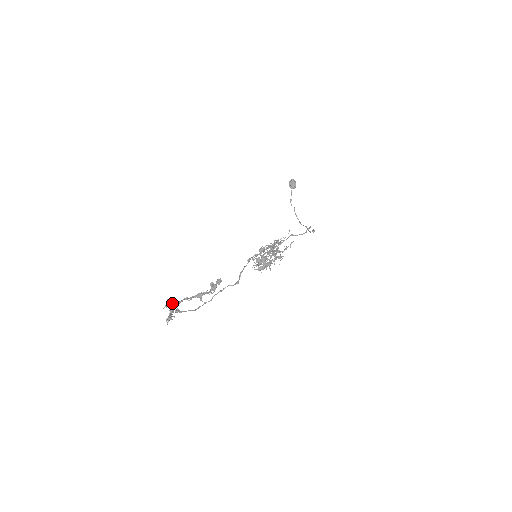
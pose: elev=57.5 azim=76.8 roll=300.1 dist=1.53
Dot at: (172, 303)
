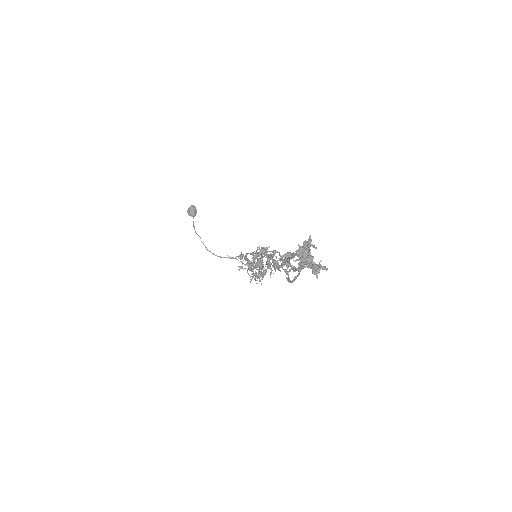
Dot at: (300, 248)
